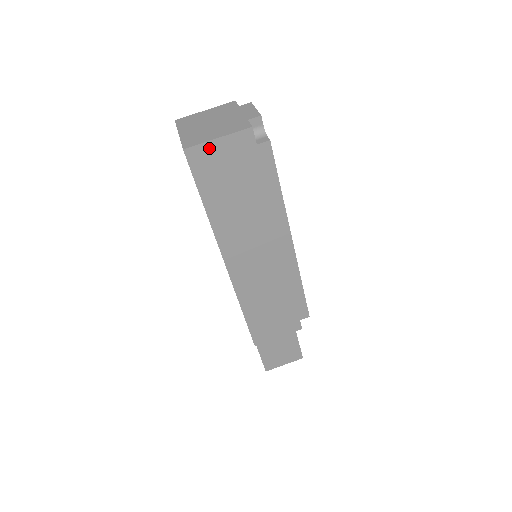
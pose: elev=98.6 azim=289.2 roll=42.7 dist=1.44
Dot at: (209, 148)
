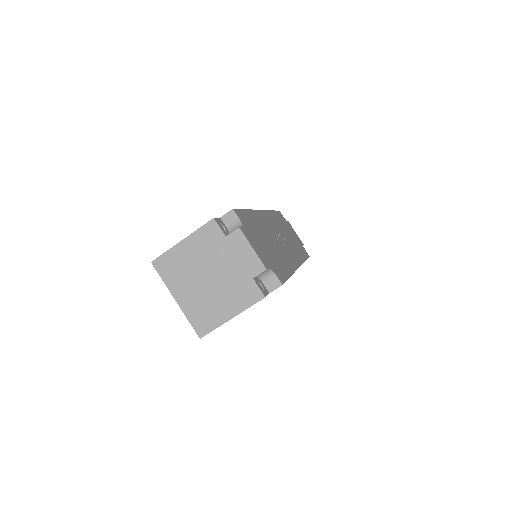
Dot at: occluded
